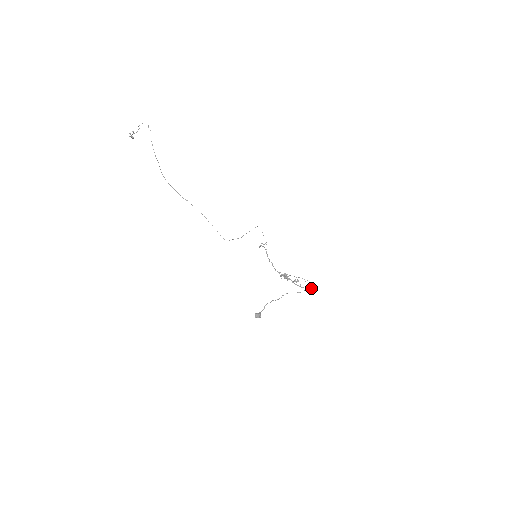
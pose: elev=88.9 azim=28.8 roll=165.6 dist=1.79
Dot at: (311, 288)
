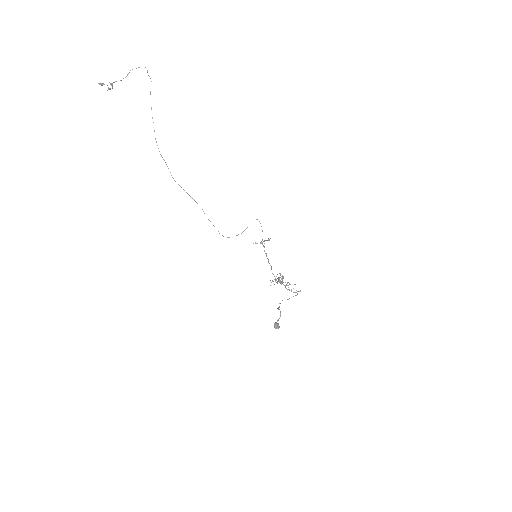
Dot at: occluded
